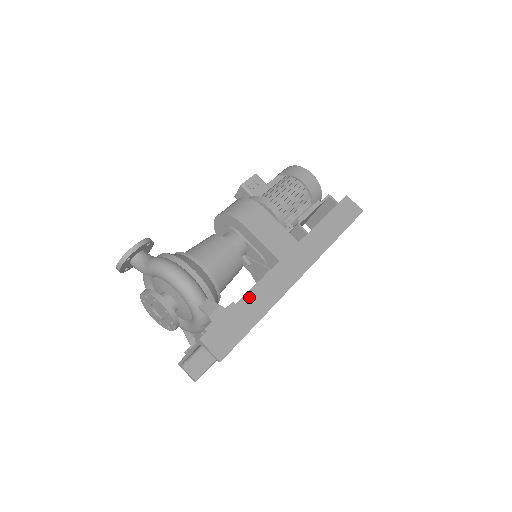
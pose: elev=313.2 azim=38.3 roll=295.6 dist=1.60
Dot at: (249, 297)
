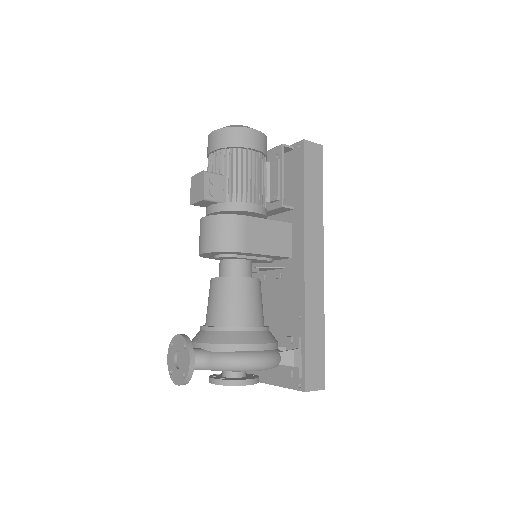
Dot at: (308, 324)
